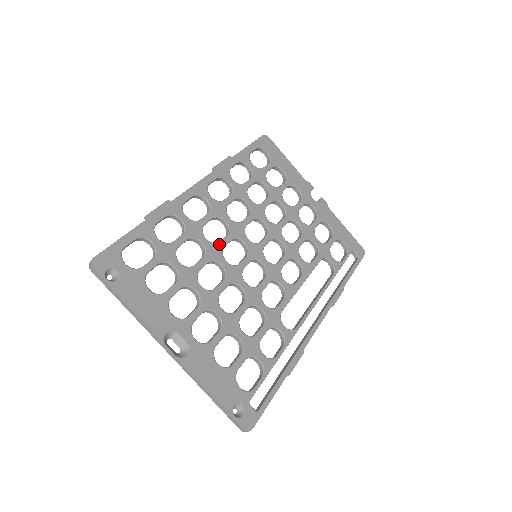
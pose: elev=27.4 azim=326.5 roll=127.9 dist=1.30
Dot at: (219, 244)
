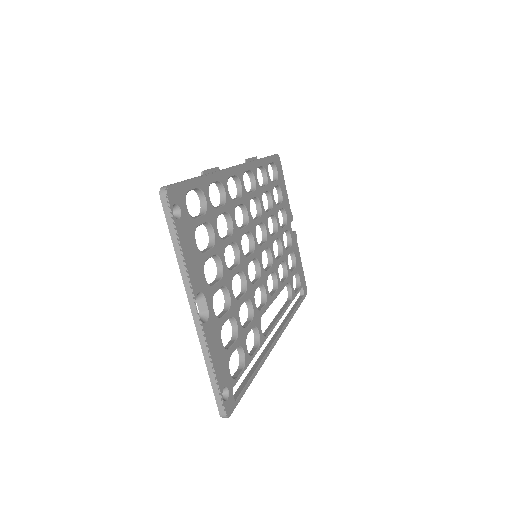
Dot at: (241, 230)
